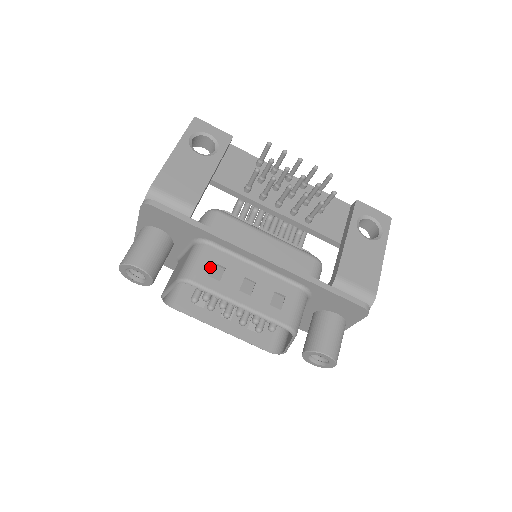
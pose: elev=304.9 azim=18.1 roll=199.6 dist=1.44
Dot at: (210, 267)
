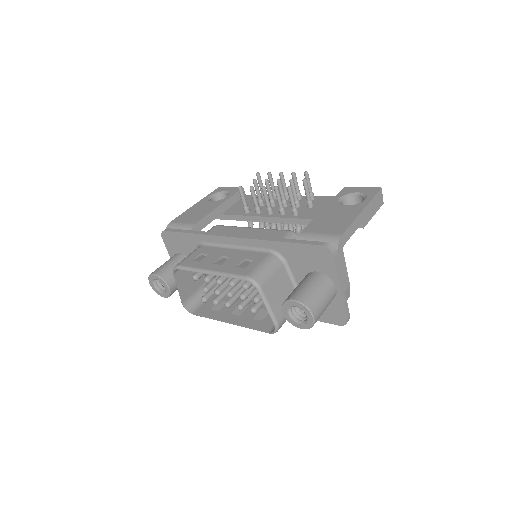
Dot at: (196, 256)
